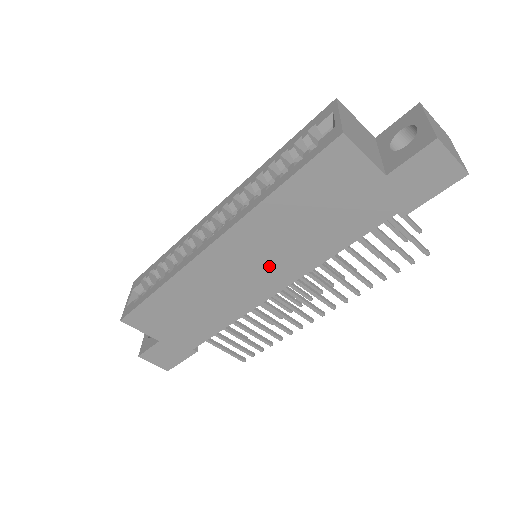
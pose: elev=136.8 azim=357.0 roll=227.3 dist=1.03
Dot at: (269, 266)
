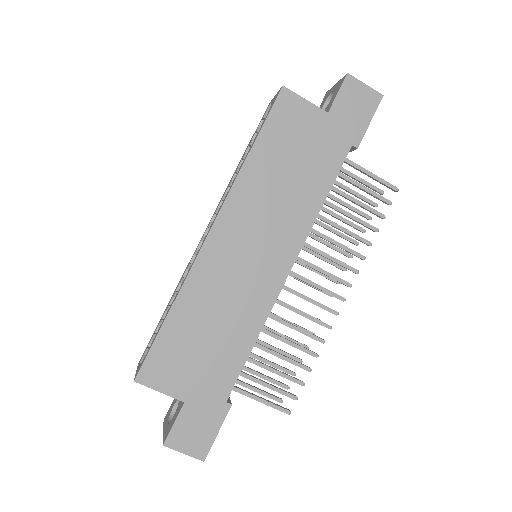
Dot at: (271, 238)
